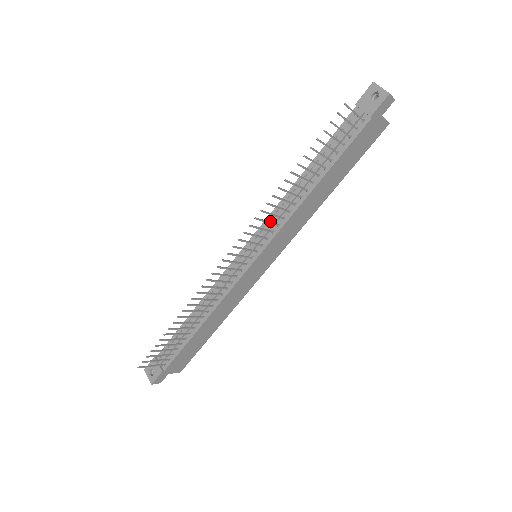
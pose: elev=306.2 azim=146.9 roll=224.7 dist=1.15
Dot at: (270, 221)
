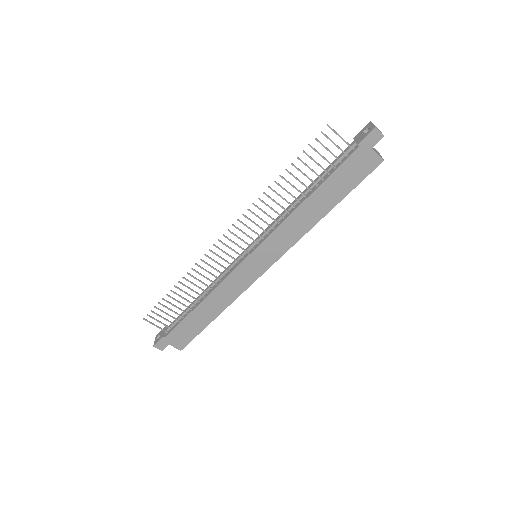
Dot at: occluded
